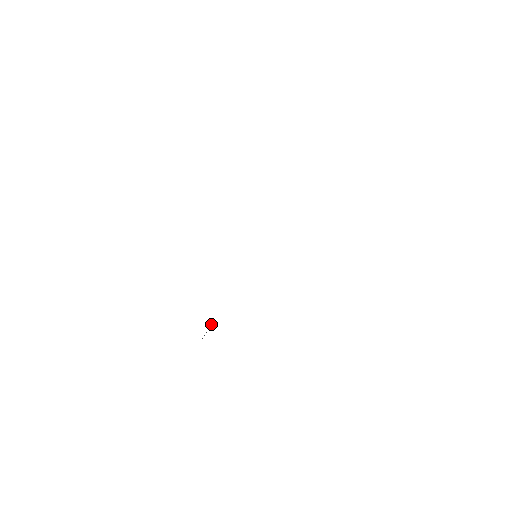
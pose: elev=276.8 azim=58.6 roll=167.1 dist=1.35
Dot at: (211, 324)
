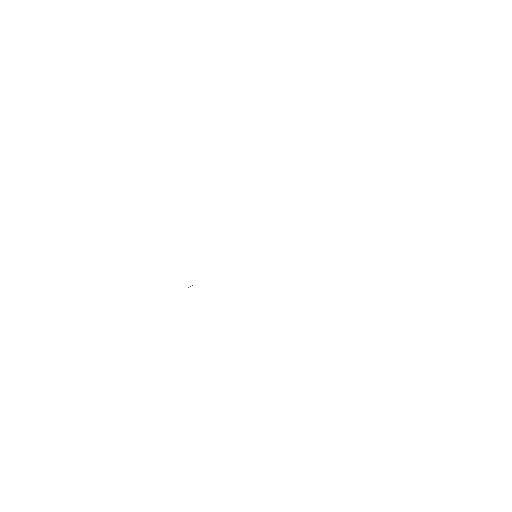
Dot at: occluded
